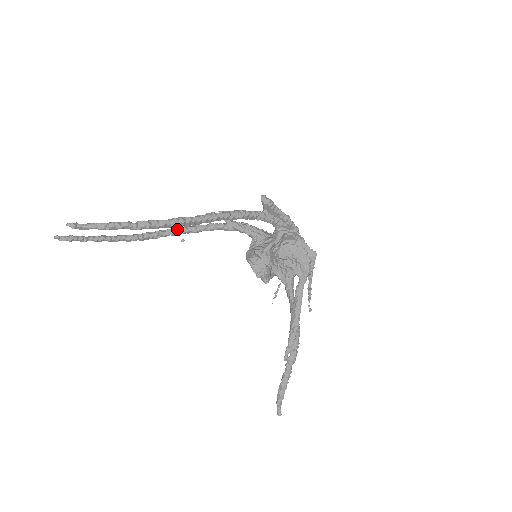
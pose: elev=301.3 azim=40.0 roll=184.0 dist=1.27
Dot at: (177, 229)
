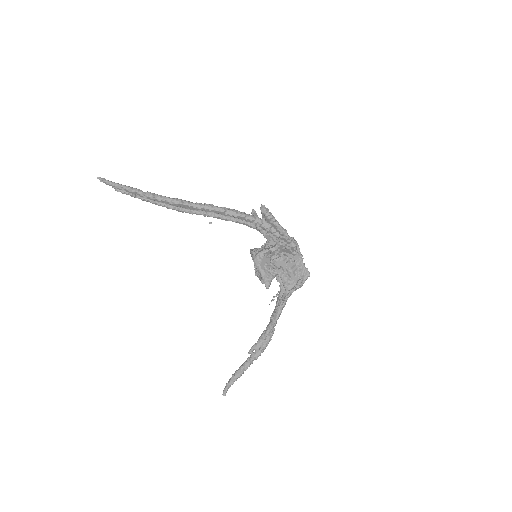
Dot at: (209, 212)
